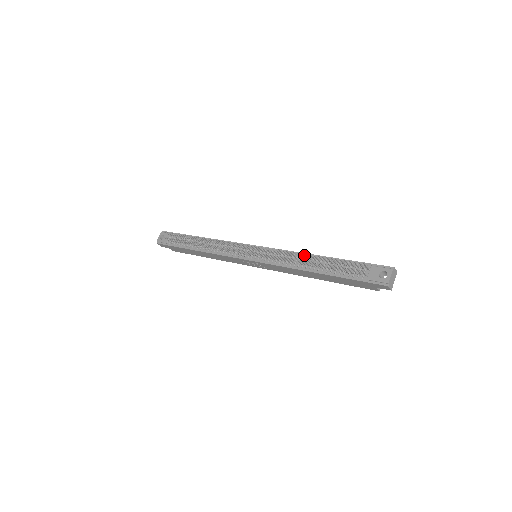
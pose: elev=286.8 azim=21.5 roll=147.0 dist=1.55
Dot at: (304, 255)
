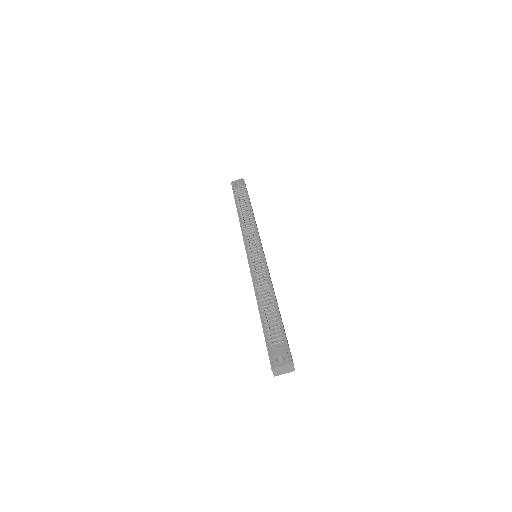
Dot at: (266, 287)
